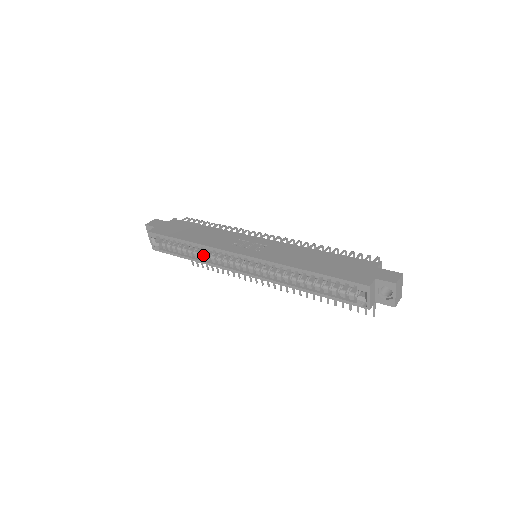
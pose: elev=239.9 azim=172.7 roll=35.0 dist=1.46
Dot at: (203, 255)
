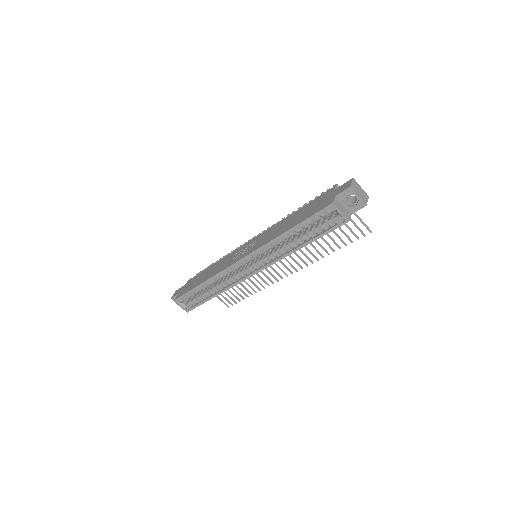
Dot at: (220, 285)
